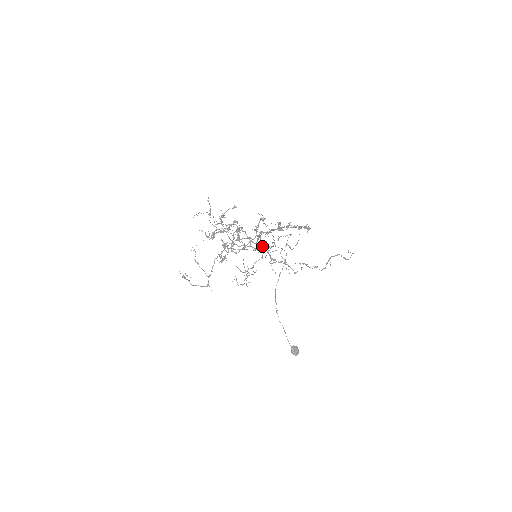
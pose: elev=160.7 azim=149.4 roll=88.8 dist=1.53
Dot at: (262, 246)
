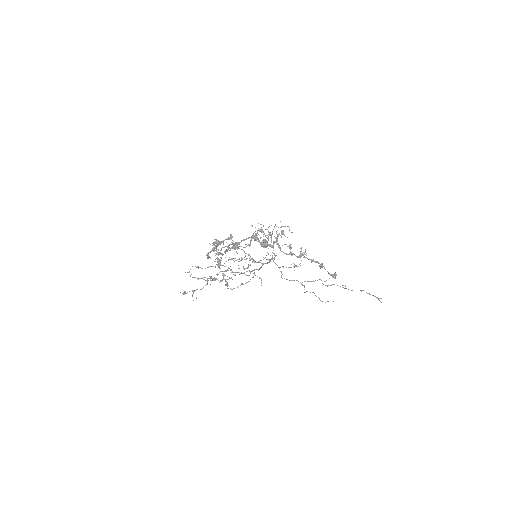
Dot at: (269, 261)
